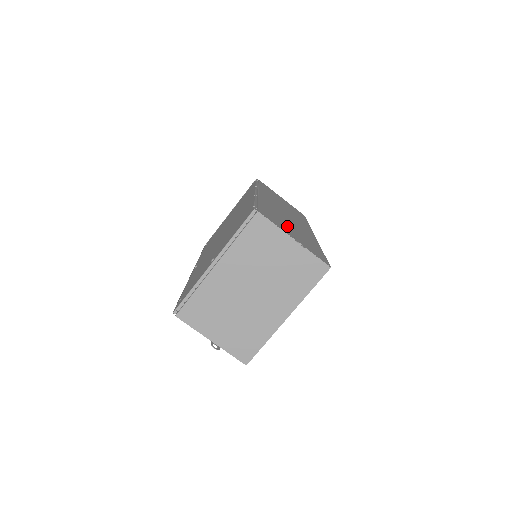
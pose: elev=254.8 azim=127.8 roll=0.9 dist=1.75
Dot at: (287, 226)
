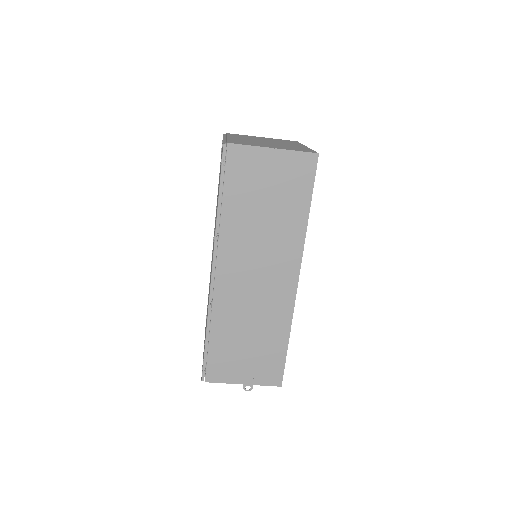
Dot at: (242, 352)
